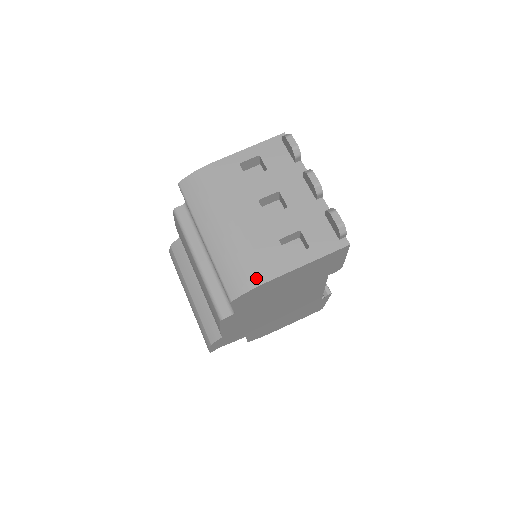
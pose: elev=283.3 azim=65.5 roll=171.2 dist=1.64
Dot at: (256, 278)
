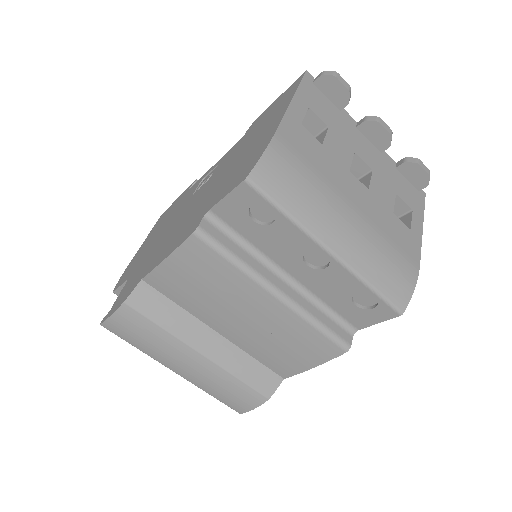
Dot at: (411, 269)
